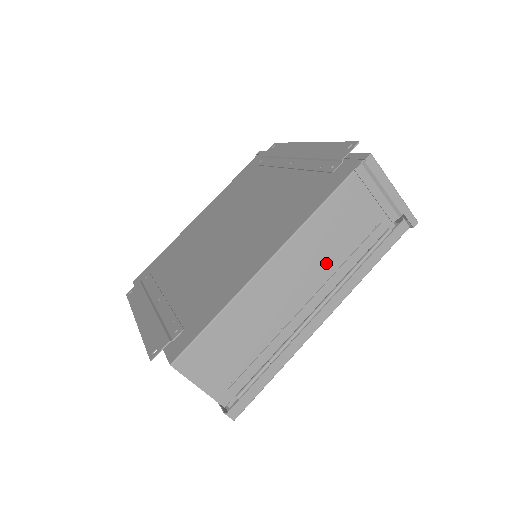
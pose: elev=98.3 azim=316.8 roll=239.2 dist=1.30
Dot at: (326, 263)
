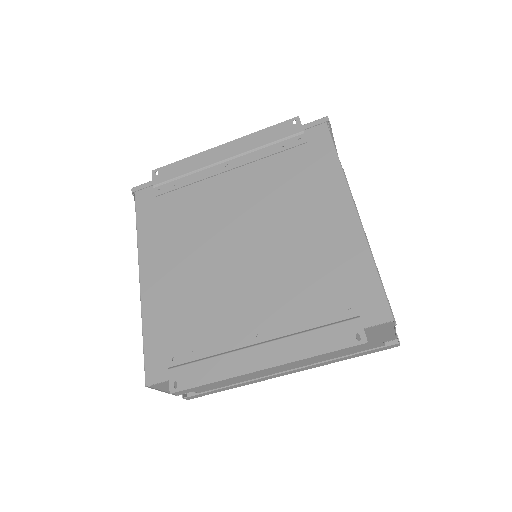
Dot at: occluded
